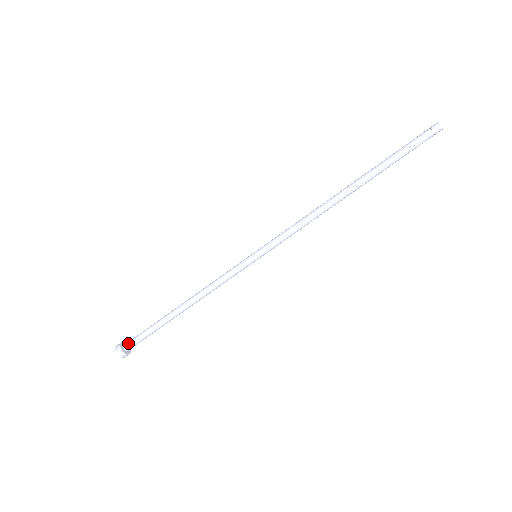
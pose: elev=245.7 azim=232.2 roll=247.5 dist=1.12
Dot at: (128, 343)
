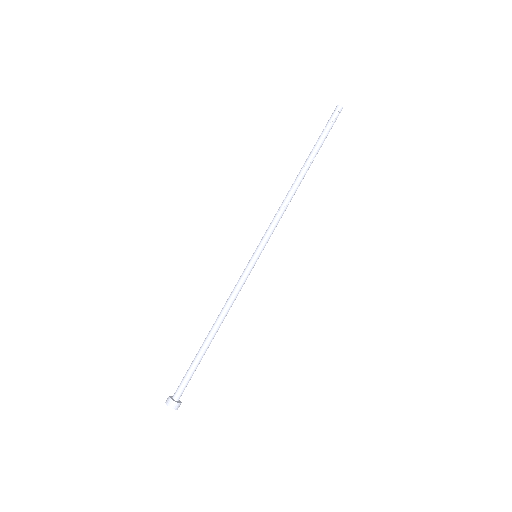
Dot at: occluded
